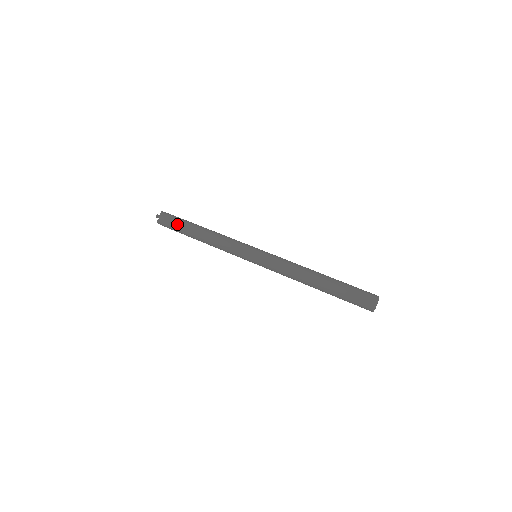
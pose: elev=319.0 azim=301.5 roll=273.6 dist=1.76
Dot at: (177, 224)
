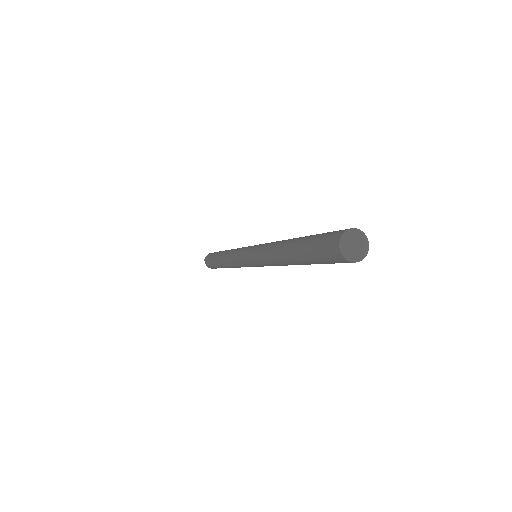
Dot at: occluded
